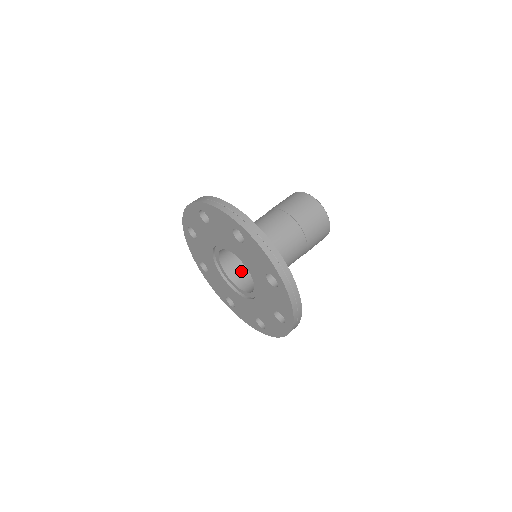
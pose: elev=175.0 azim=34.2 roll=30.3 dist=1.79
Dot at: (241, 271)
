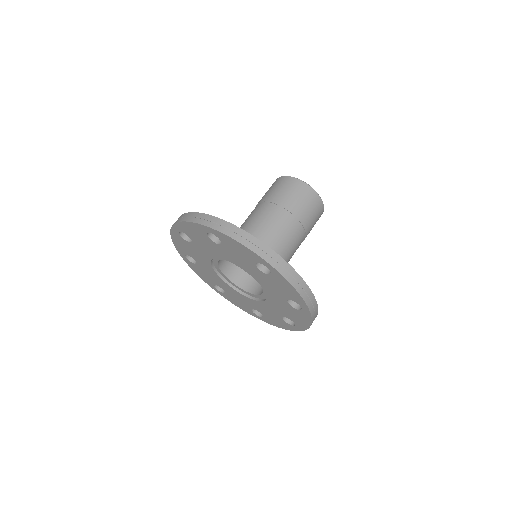
Dot at: (236, 266)
